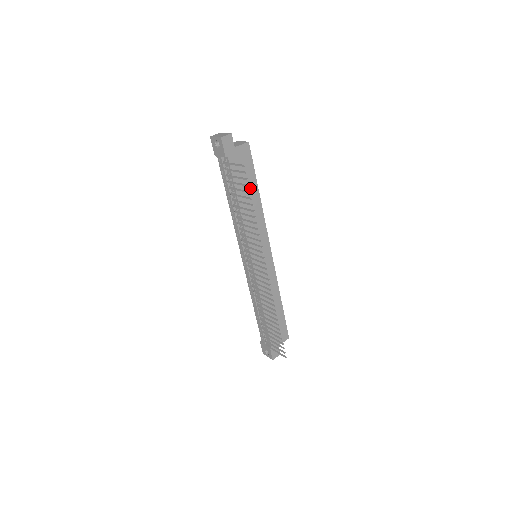
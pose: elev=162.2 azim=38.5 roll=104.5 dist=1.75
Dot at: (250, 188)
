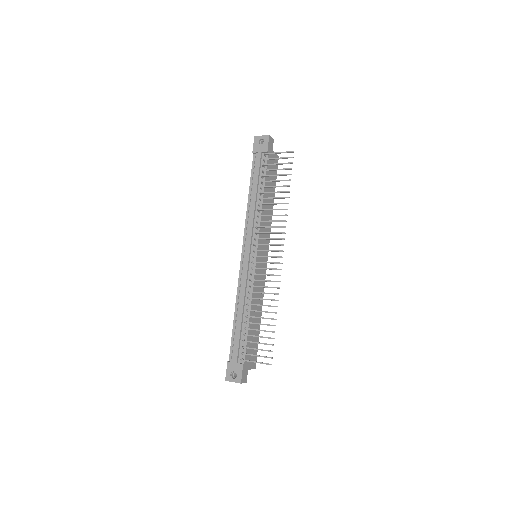
Dot at: (271, 191)
